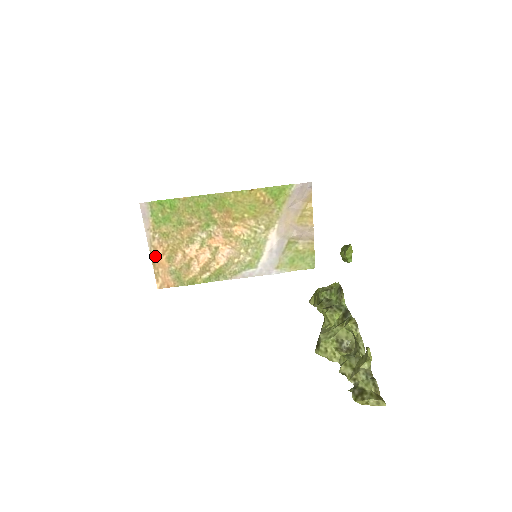
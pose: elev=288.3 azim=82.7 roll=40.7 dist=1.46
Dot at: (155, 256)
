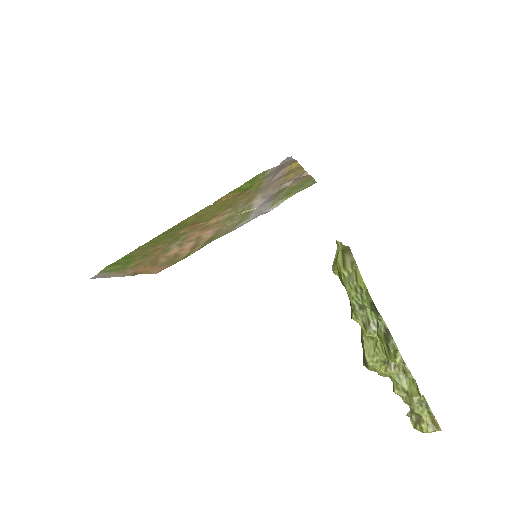
Dot at: (137, 272)
